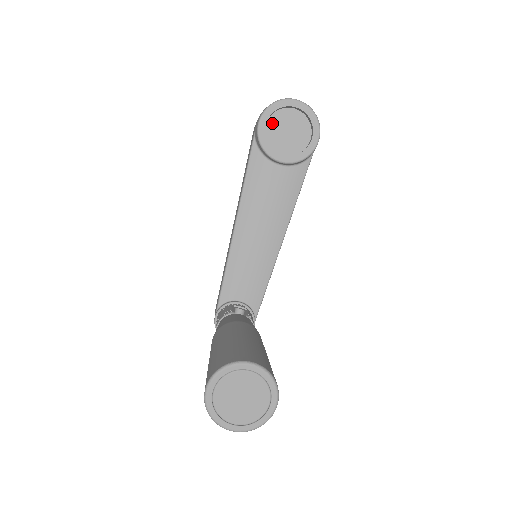
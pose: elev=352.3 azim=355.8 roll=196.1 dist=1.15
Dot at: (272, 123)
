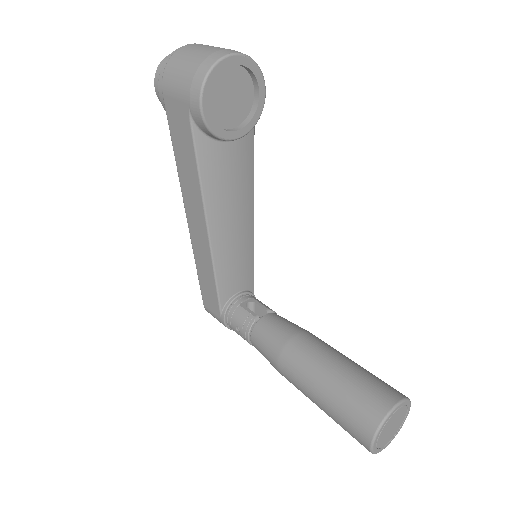
Dot at: (211, 95)
